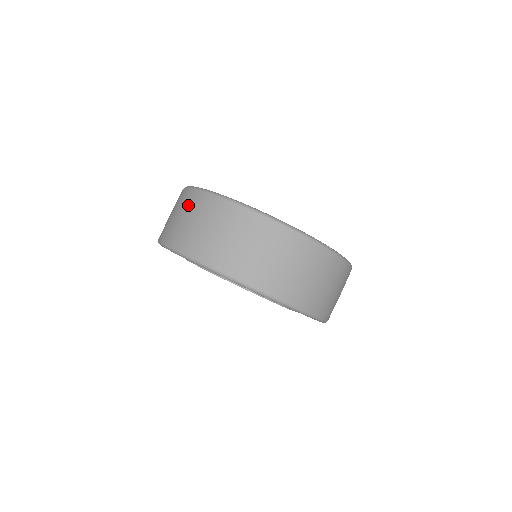
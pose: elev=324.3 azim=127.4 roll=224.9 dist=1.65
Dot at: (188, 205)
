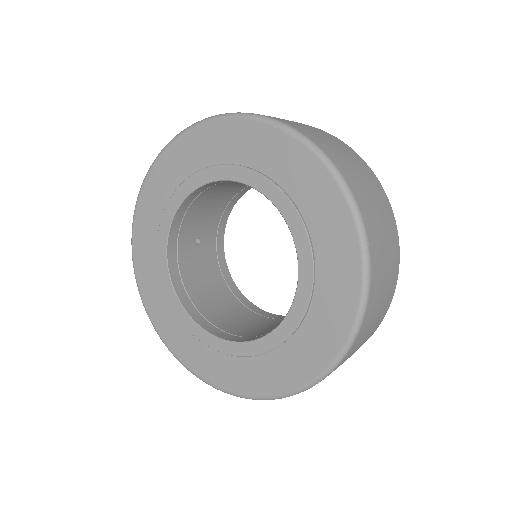
Dot at: occluded
